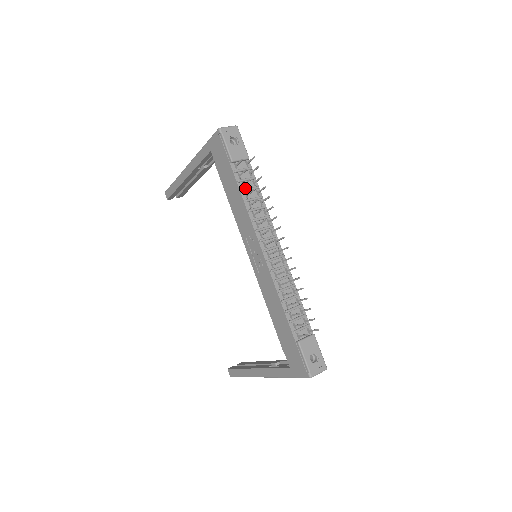
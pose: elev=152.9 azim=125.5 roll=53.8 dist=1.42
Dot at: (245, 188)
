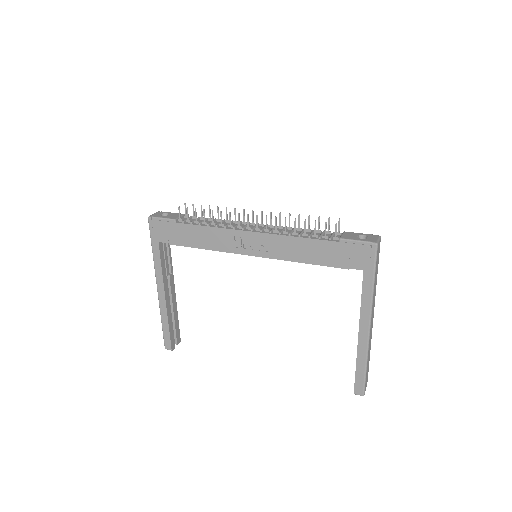
Dot at: (199, 223)
